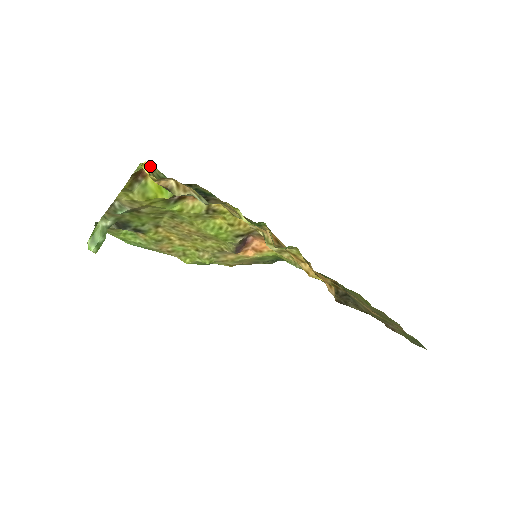
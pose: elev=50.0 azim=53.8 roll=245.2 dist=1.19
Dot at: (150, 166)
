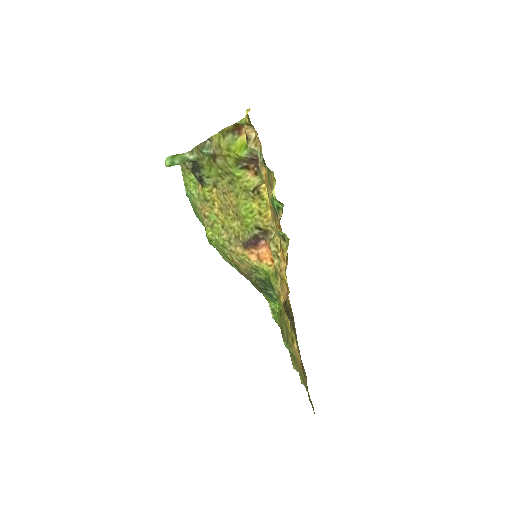
Dot at: occluded
